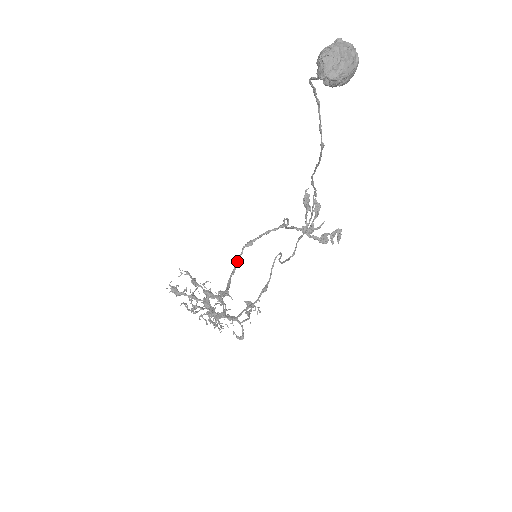
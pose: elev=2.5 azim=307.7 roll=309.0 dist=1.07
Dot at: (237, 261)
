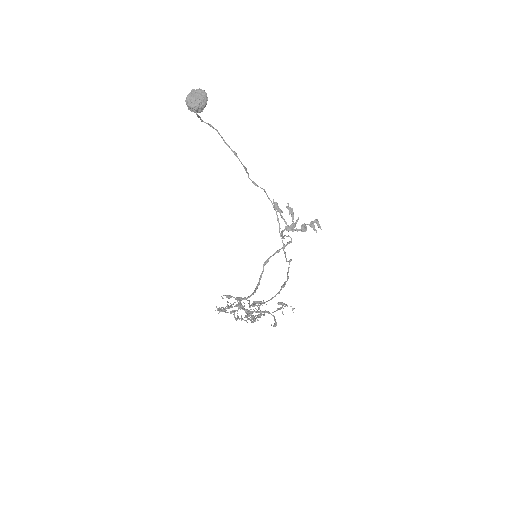
Dot at: (260, 277)
